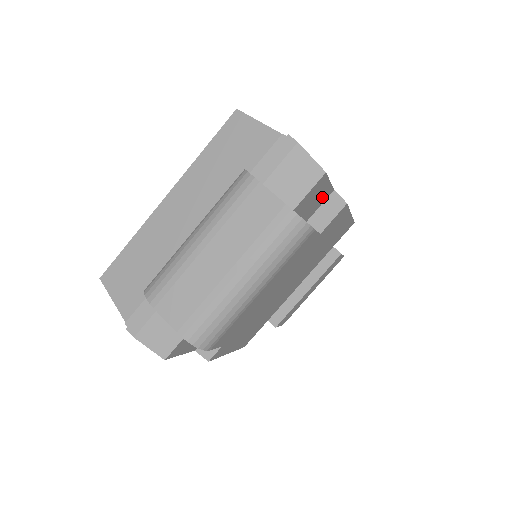
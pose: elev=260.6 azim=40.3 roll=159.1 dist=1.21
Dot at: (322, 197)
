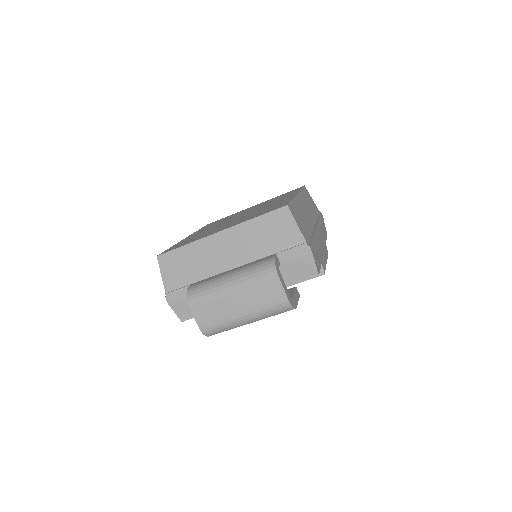
Dot at: occluded
